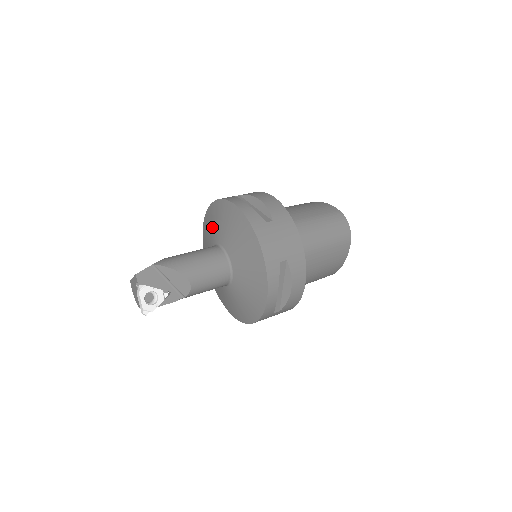
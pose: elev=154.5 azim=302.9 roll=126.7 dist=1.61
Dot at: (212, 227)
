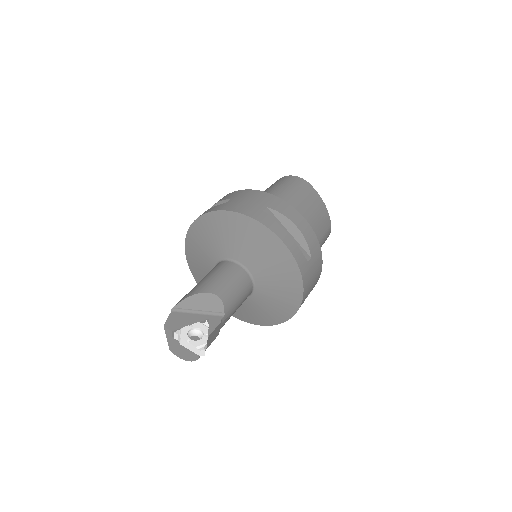
Dot at: (202, 268)
